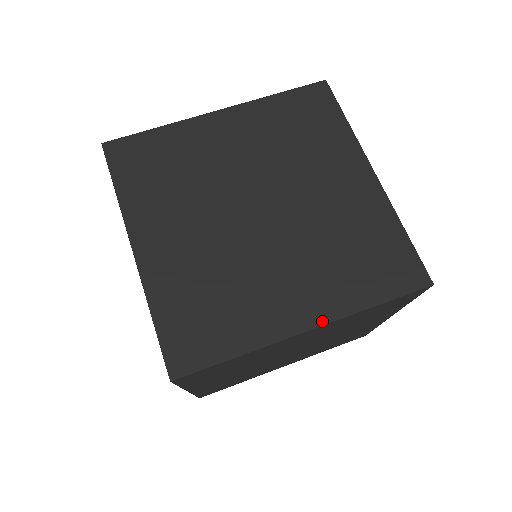
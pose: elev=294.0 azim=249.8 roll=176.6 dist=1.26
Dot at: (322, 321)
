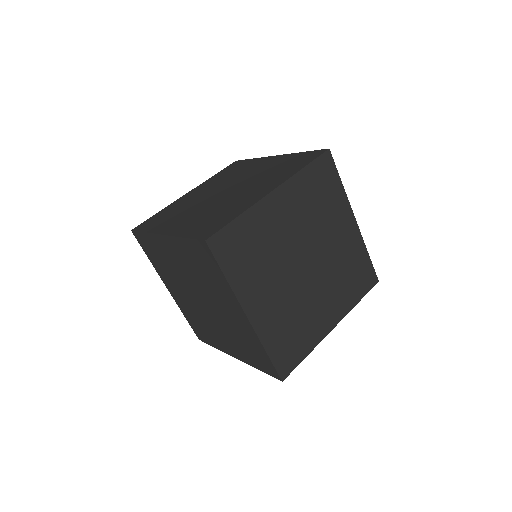
Dot at: (339, 320)
